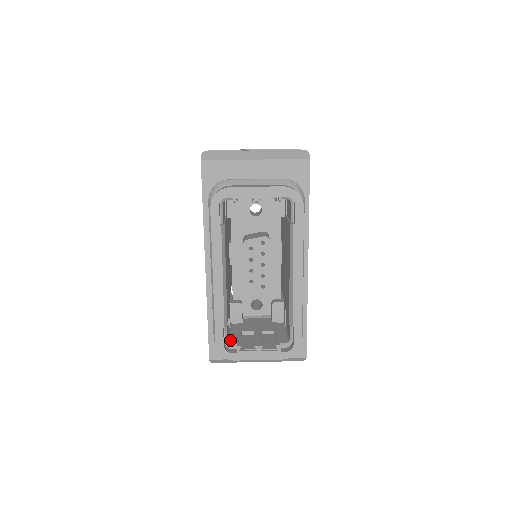
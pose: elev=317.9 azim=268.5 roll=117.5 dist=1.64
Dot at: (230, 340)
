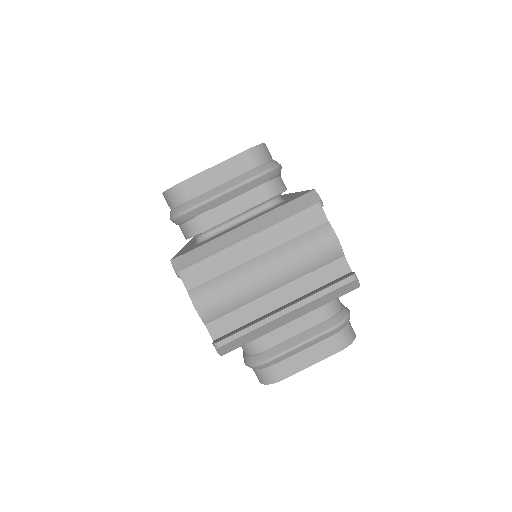
Dot at: occluded
